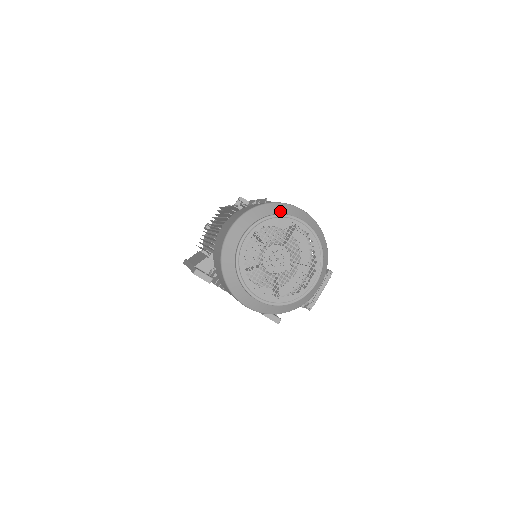
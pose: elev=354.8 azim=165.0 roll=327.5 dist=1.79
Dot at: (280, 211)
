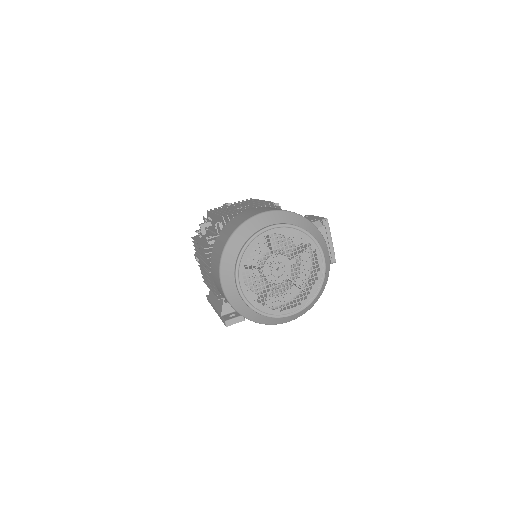
Dot at: (245, 237)
